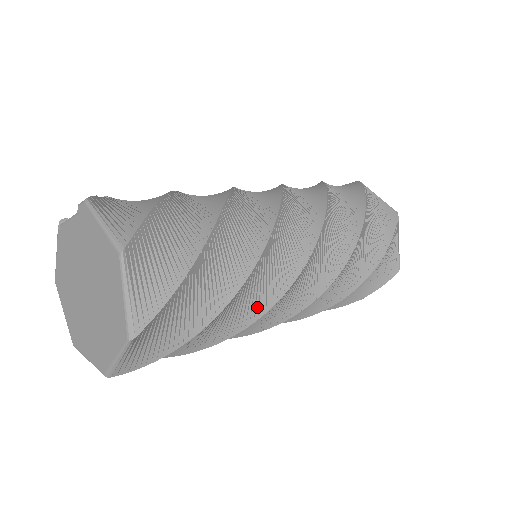
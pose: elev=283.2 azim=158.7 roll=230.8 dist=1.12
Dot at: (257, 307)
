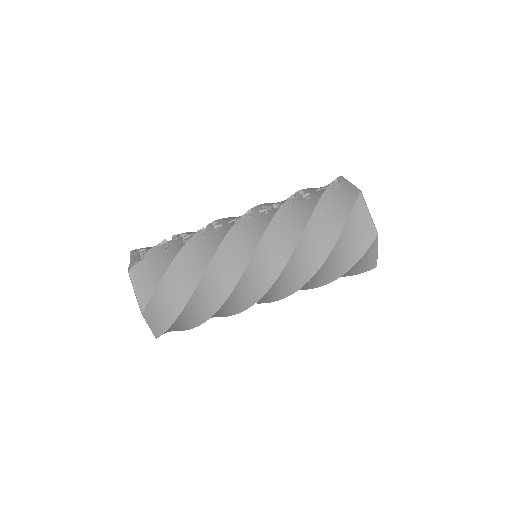
Dot at: (234, 311)
